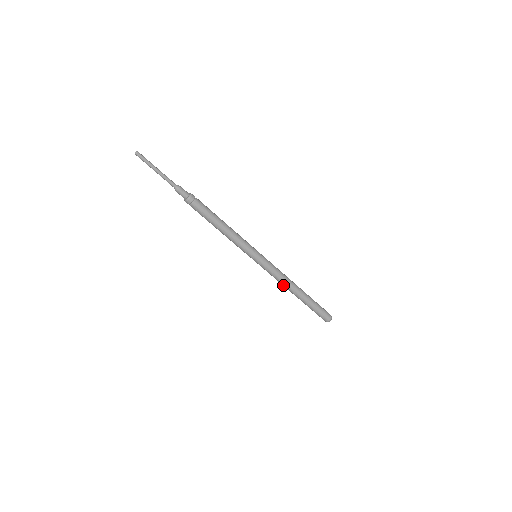
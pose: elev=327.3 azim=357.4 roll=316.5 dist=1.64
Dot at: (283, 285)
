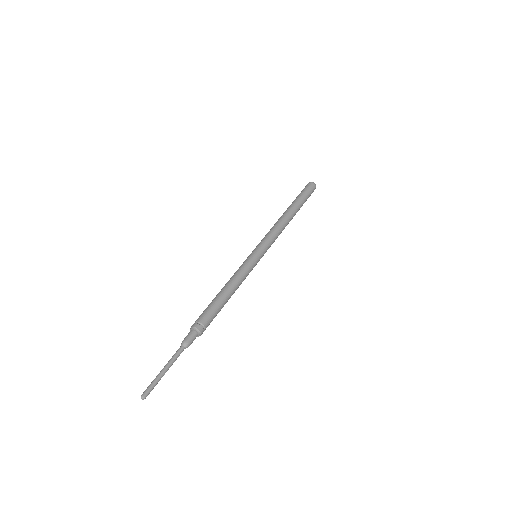
Dot at: occluded
